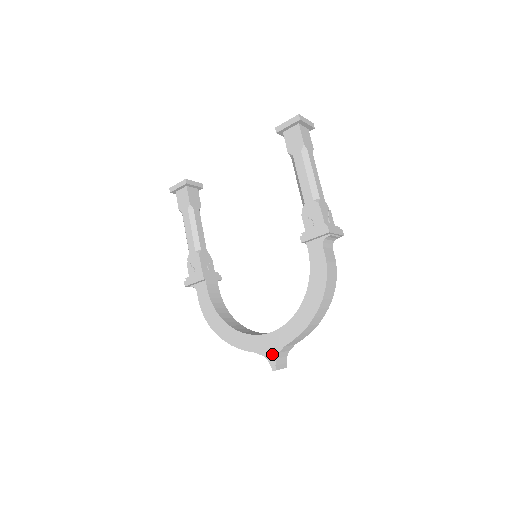
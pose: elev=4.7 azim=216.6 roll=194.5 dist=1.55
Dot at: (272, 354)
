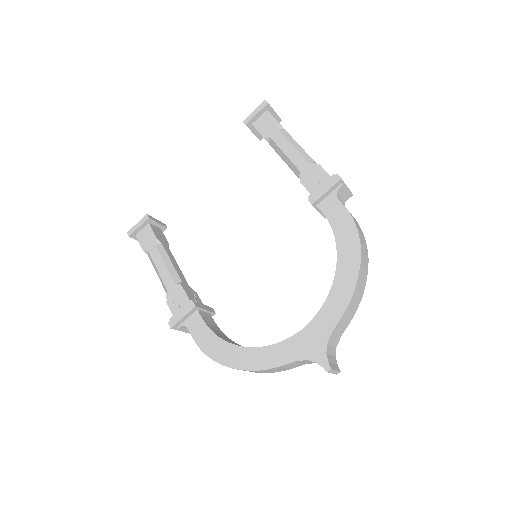
Dot at: (318, 350)
